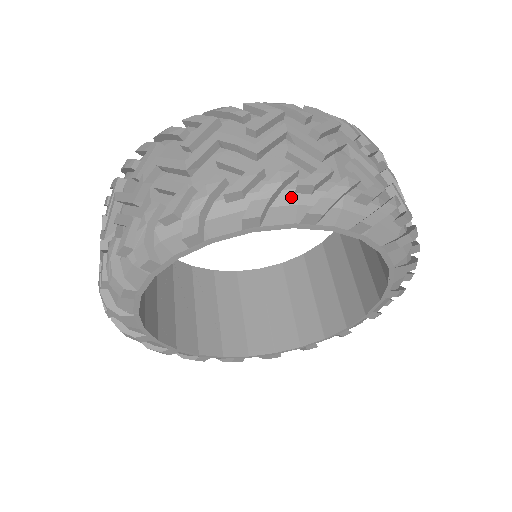
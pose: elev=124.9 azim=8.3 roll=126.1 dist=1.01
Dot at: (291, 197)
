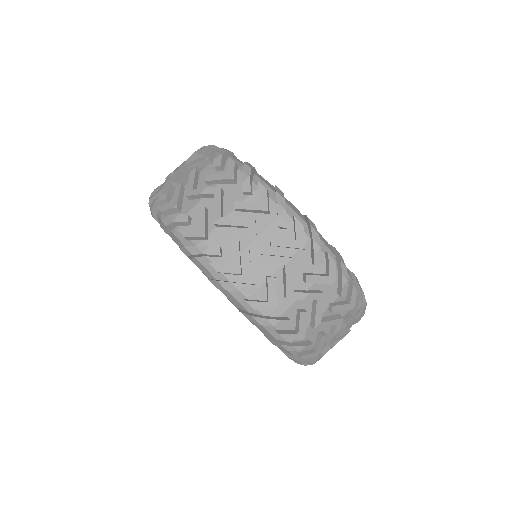
Dot at: (161, 213)
